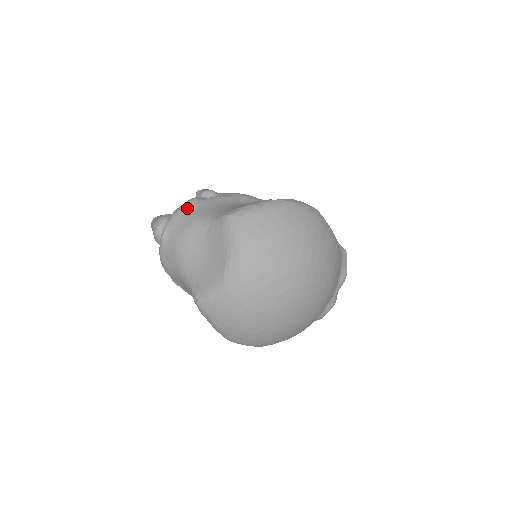
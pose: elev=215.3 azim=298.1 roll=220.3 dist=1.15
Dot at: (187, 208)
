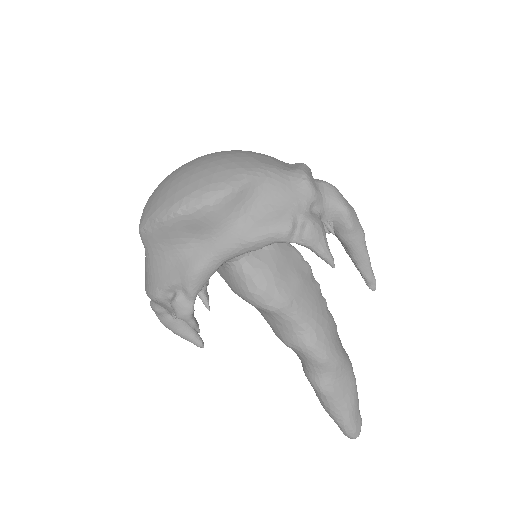
Dot at: occluded
